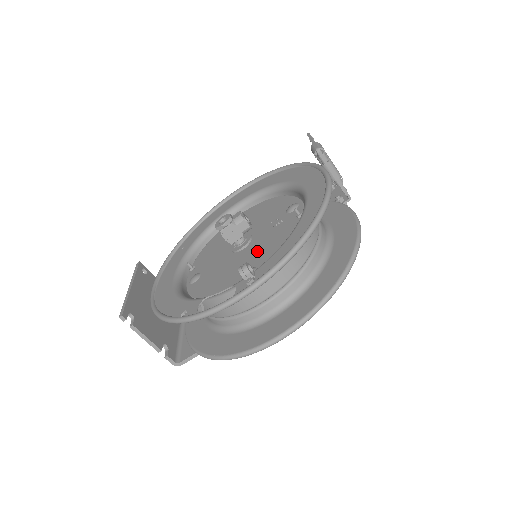
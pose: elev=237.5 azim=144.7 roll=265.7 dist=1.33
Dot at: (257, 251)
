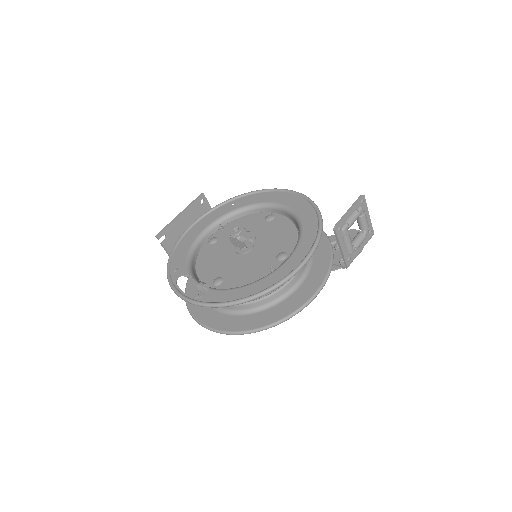
Dot at: (238, 267)
